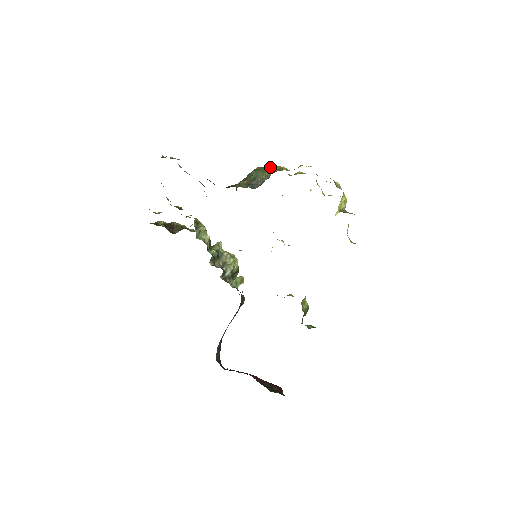
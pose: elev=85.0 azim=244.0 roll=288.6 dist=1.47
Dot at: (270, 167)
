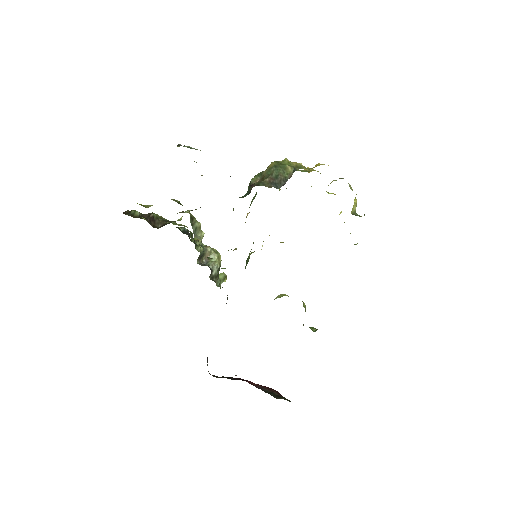
Dot at: (286, 162)
